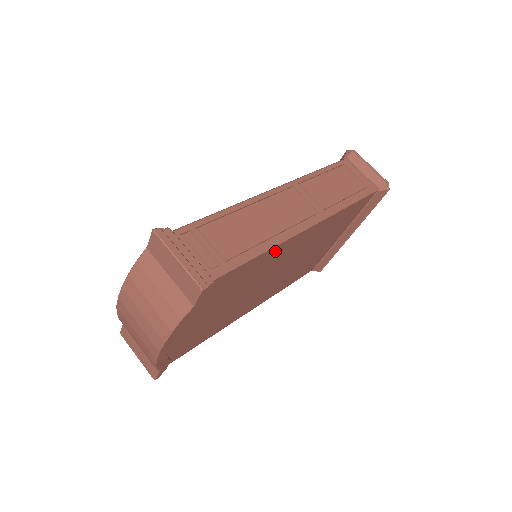
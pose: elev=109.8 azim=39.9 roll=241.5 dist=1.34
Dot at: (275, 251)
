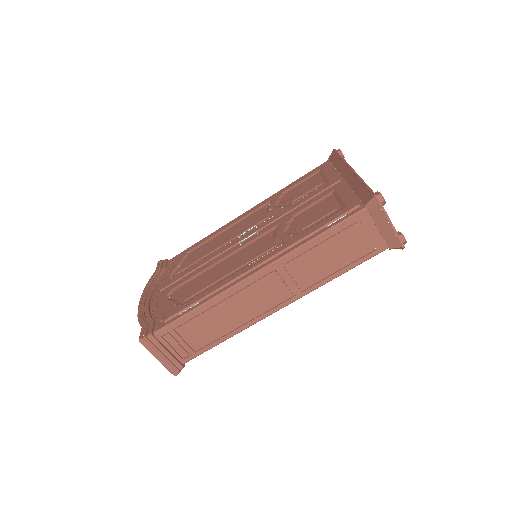
Dot at: occluded
